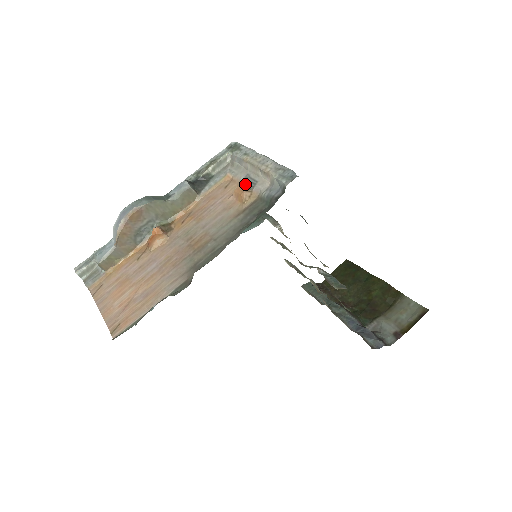
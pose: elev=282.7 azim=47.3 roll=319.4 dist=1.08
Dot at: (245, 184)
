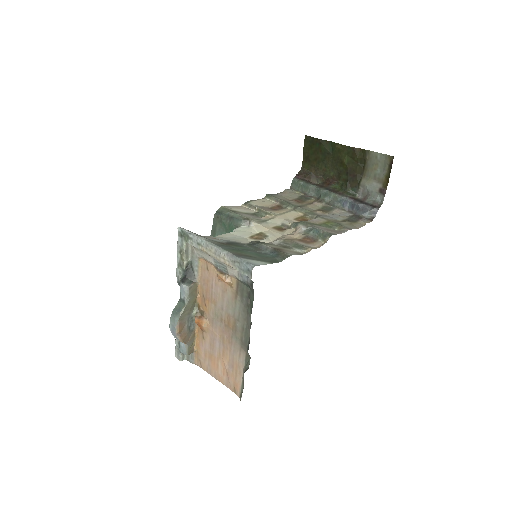
Dot at: (220, 271)
